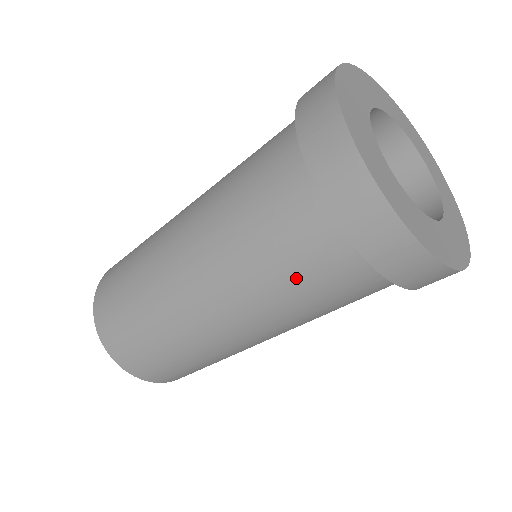
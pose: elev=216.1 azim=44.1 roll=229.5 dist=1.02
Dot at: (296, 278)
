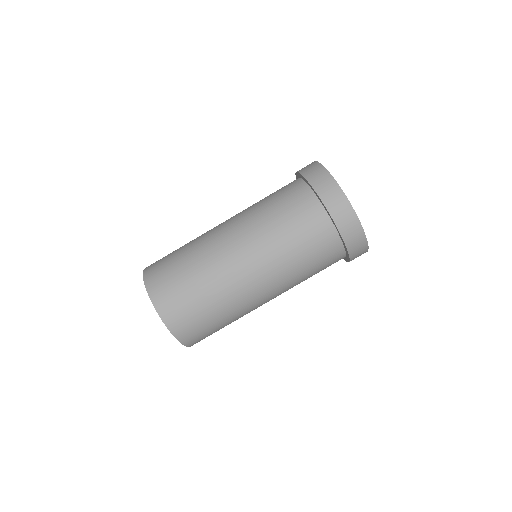
Dot at: (279, 206)
